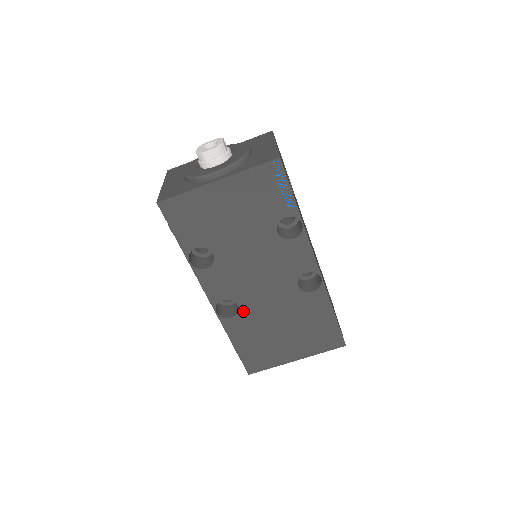
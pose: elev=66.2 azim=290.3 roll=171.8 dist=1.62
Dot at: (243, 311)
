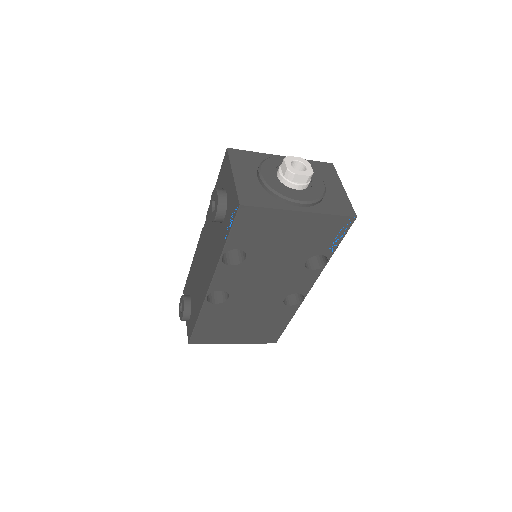
Dot at: (228, 302)
